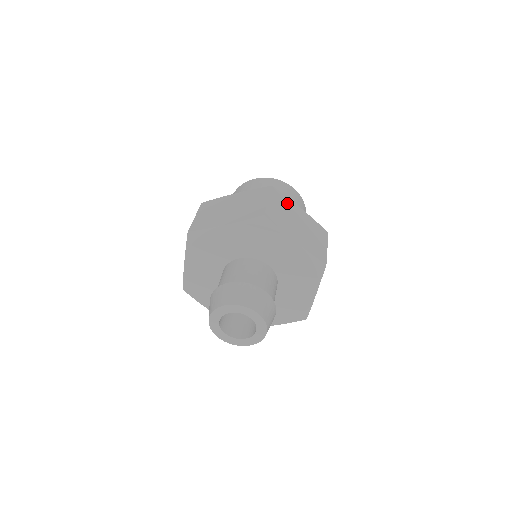
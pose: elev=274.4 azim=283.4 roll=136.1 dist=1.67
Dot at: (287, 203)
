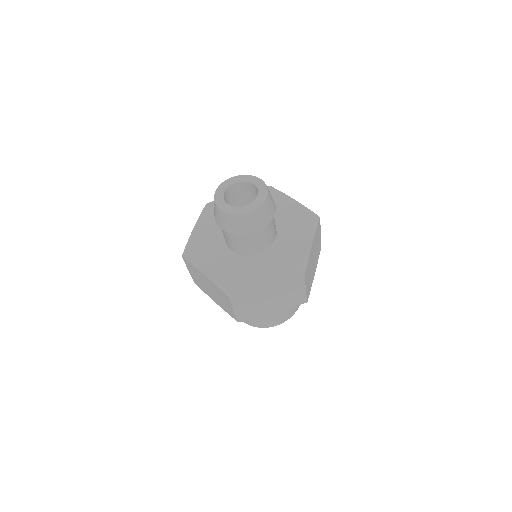
Dot at: occluded
